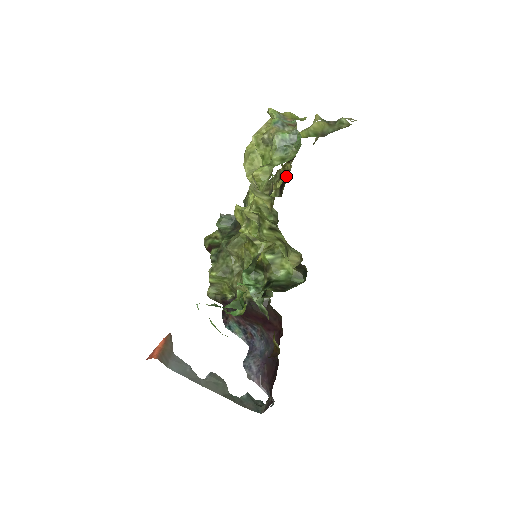
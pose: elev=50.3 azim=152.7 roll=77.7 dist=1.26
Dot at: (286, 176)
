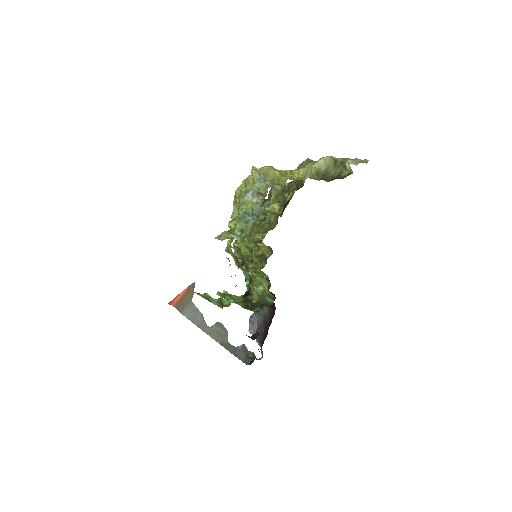
Dot at: (291, 197)
